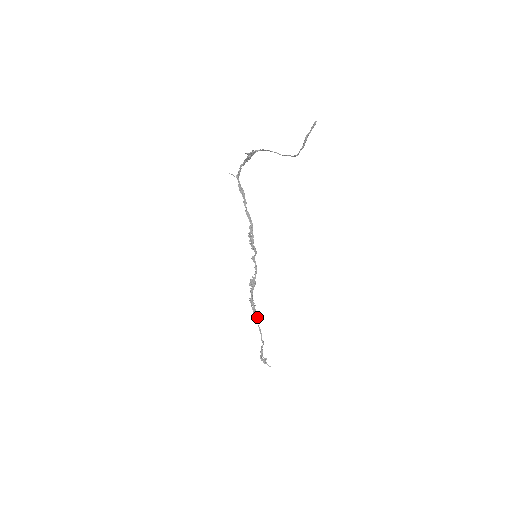
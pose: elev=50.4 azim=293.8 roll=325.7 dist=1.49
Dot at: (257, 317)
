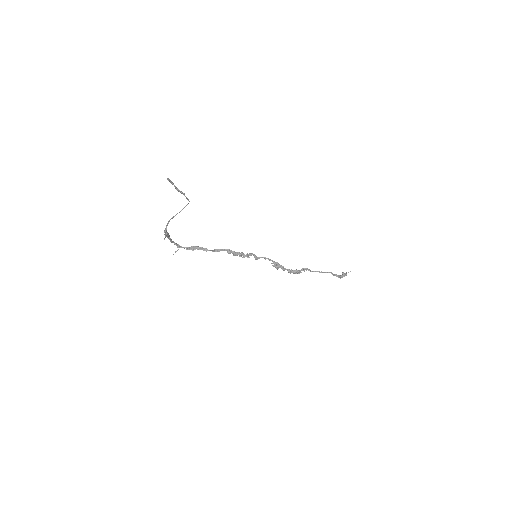
Dot at: occluded
